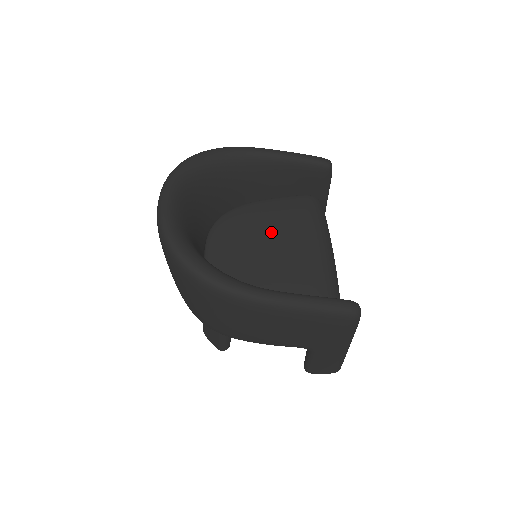
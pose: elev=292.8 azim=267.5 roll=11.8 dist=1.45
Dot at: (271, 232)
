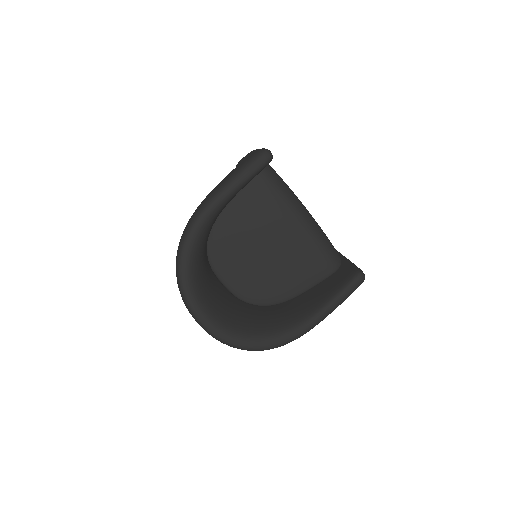
Dot at: (256, 235)
